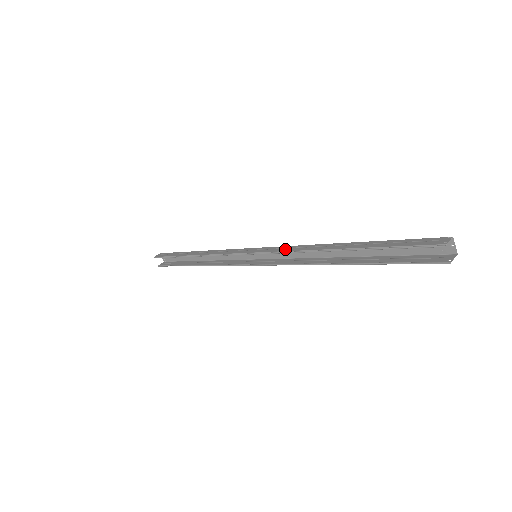
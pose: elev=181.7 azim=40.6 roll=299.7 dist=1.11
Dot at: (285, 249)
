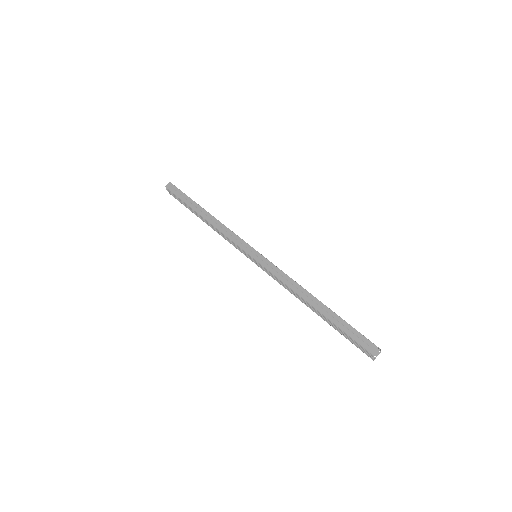
Dot at: (278, 275)
